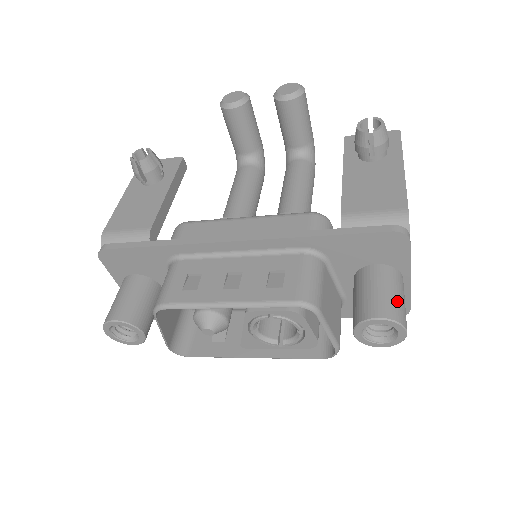
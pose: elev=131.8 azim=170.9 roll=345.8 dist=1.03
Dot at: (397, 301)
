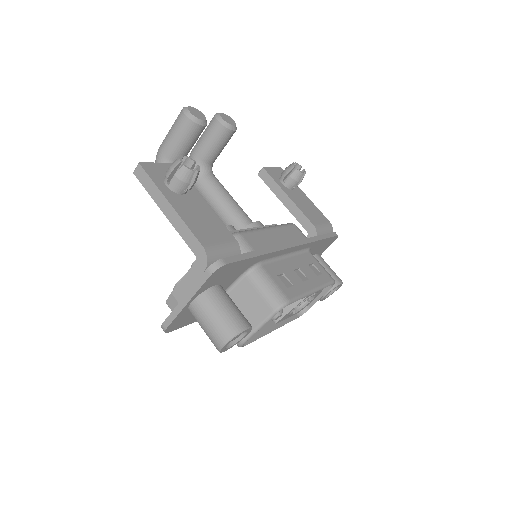
Dot at: occluded
